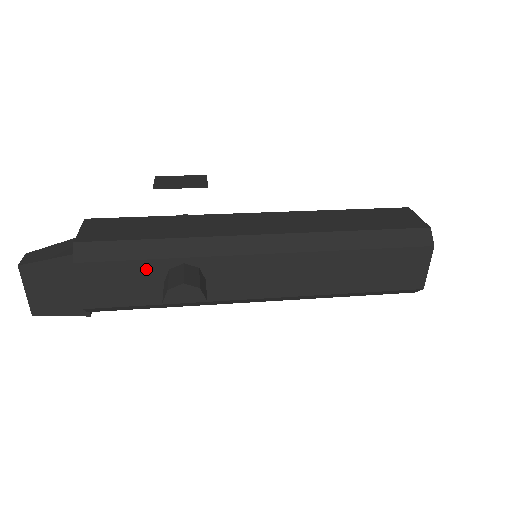
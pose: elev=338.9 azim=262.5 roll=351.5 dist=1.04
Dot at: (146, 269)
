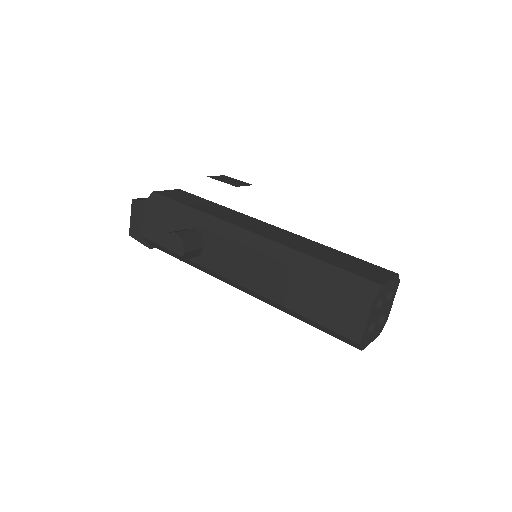
Dot at: (175, 223)
